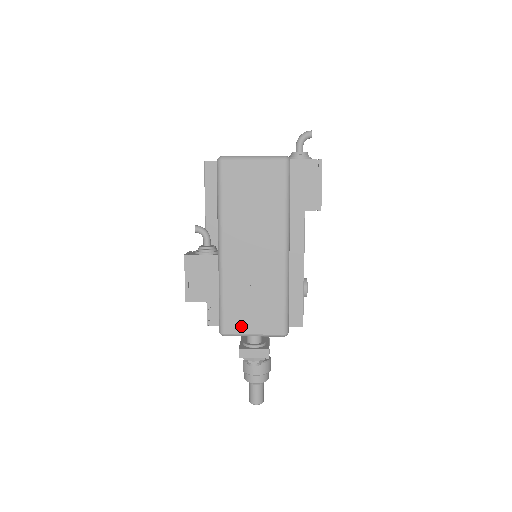
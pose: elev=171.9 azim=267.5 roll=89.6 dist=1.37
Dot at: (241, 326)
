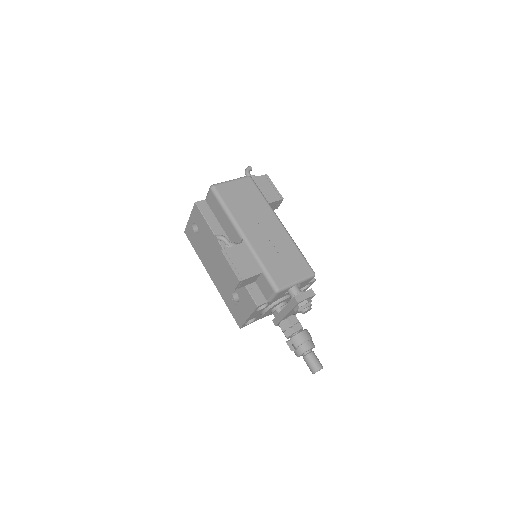
Dot at: (286, 279)
